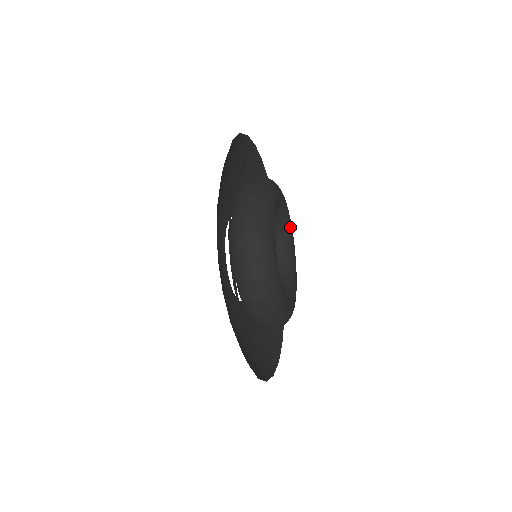
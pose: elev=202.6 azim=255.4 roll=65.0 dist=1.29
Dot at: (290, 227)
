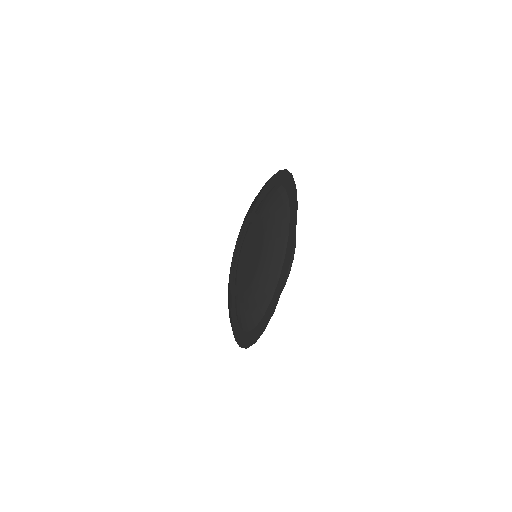
Dot at: occluded
